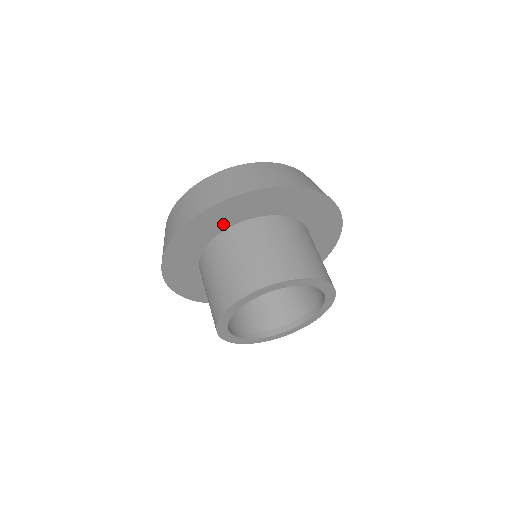
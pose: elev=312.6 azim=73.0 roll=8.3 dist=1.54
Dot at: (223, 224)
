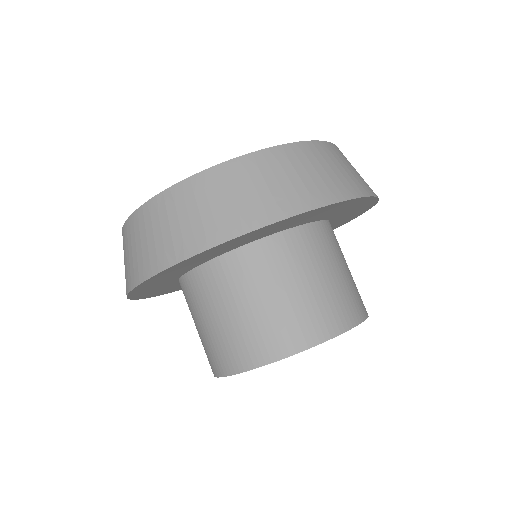
Dot at: (309, 219)
